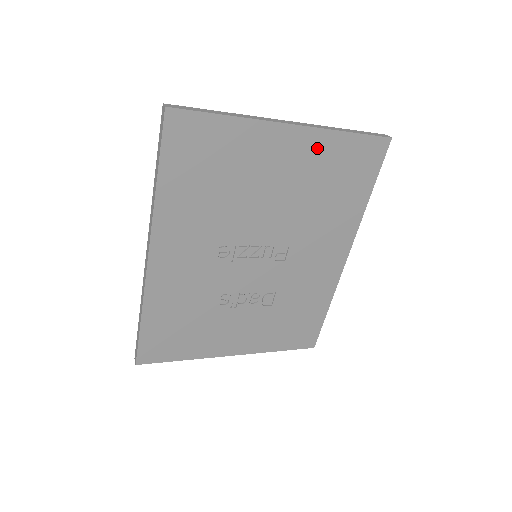
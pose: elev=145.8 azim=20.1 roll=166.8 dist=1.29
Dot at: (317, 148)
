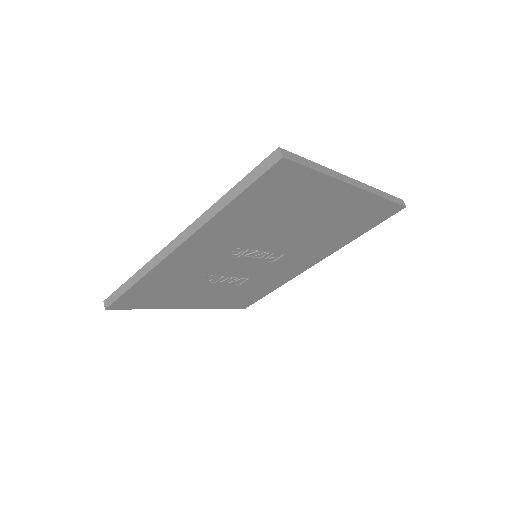
Dot at: (358, 203)
